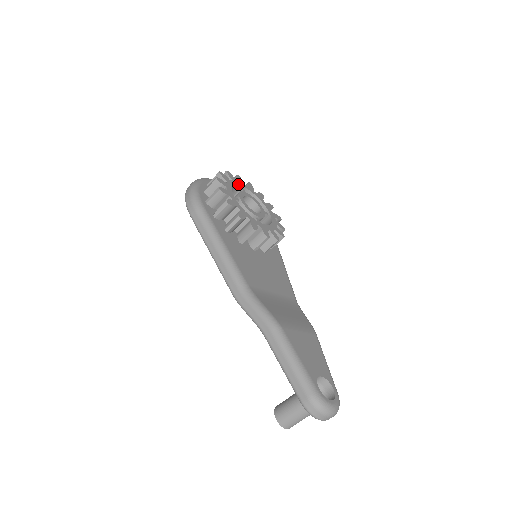
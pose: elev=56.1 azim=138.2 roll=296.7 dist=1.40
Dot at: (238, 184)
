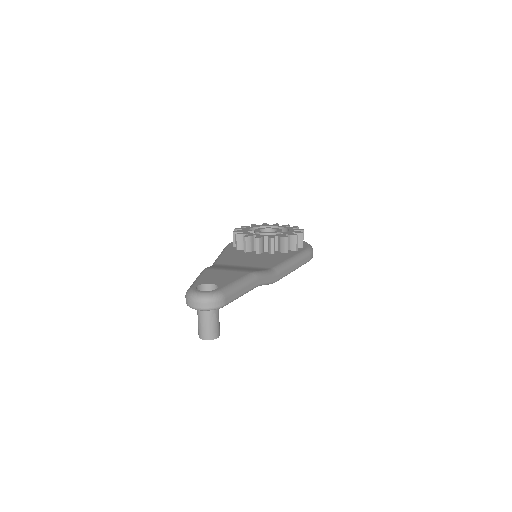
Dot at: (268, 226)
